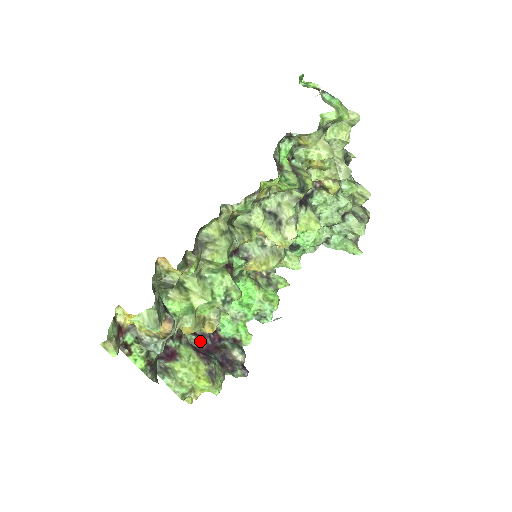
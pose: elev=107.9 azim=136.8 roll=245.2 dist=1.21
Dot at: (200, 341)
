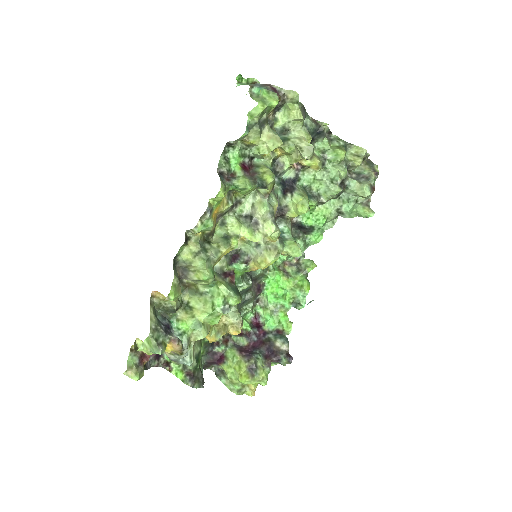
Dot at: (246, 340)
